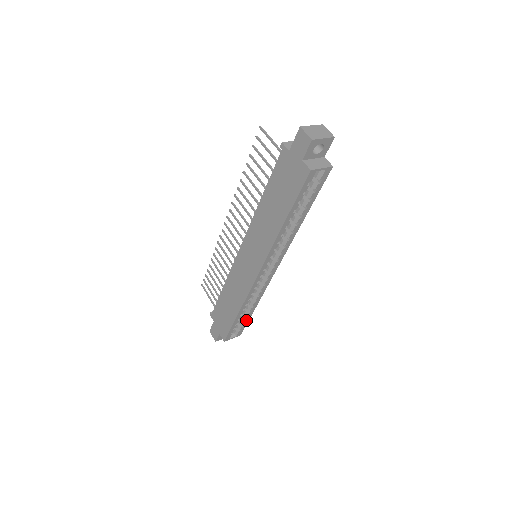
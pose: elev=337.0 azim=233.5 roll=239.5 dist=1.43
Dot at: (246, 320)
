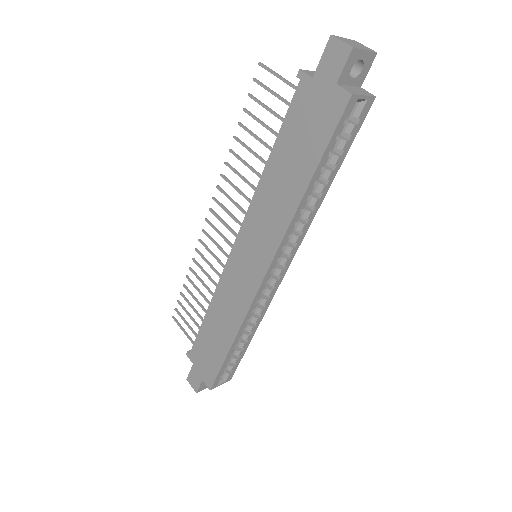
Dot at: (240, 355)
